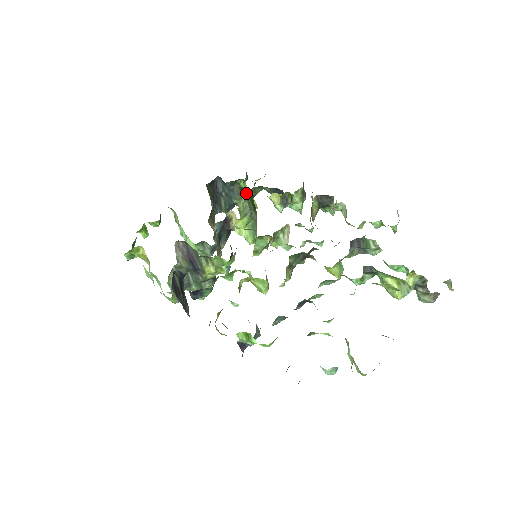
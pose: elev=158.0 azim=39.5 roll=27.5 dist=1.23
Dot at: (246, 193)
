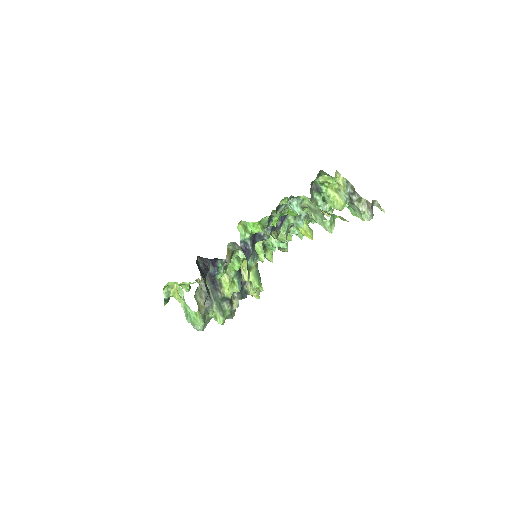
Dot at: occluded
